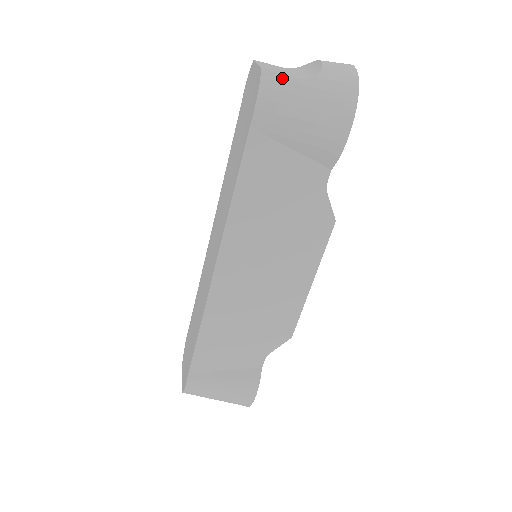
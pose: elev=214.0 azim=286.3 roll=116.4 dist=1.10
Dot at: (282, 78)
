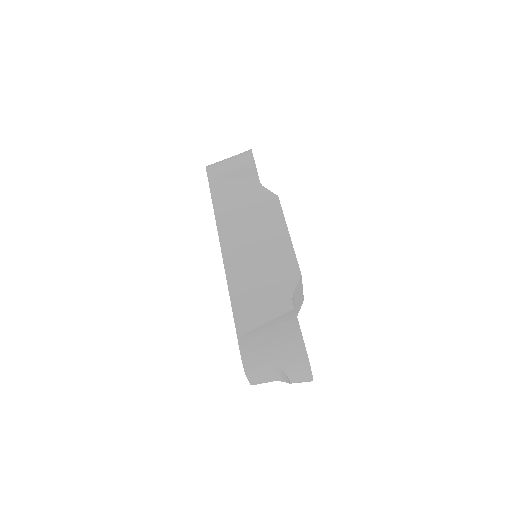
Dot at: occluded
